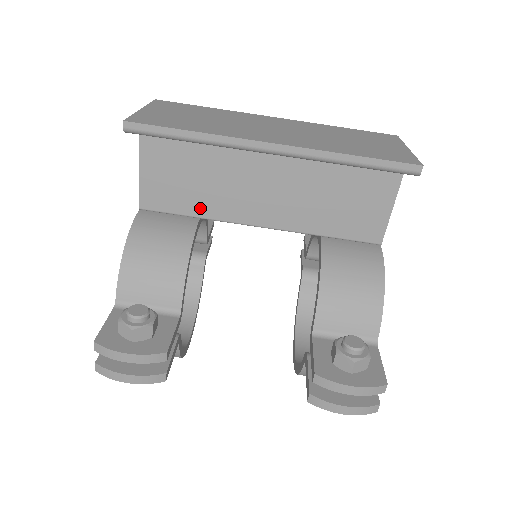
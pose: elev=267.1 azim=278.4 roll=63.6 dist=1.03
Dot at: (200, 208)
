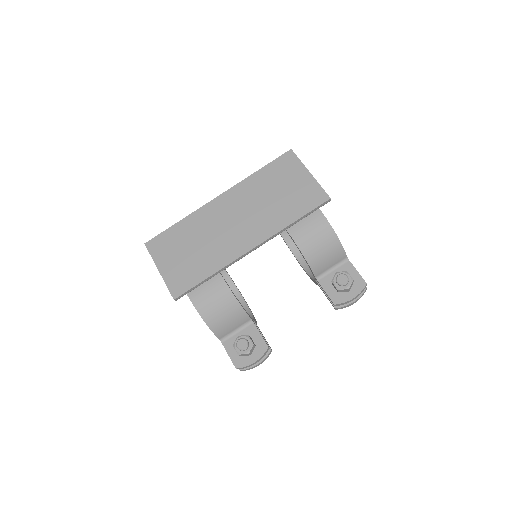
Dot at: occluded
